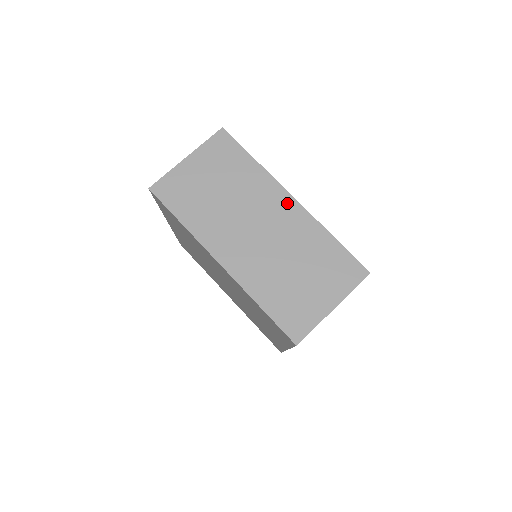
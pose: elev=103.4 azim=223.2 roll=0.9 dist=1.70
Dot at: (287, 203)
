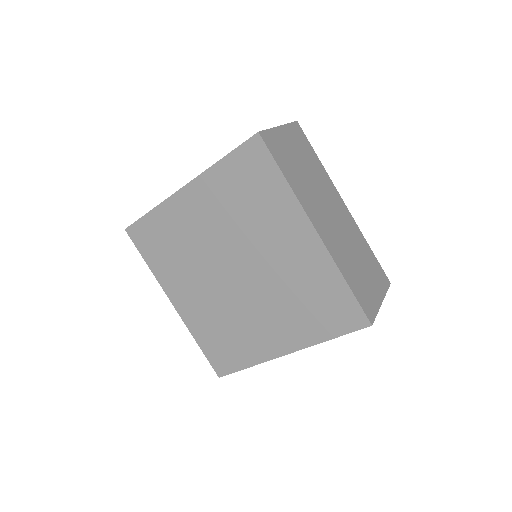
Dot at: (343, 206)
